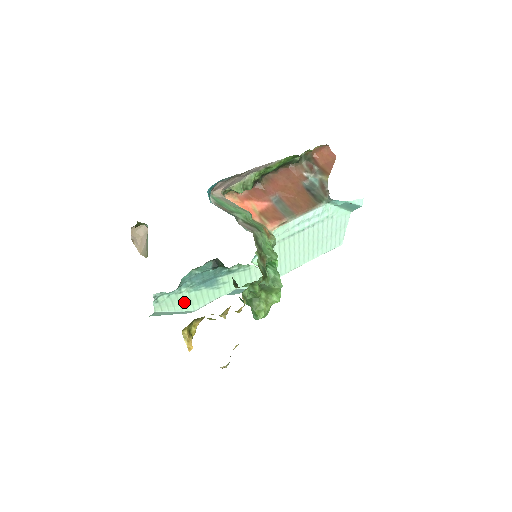
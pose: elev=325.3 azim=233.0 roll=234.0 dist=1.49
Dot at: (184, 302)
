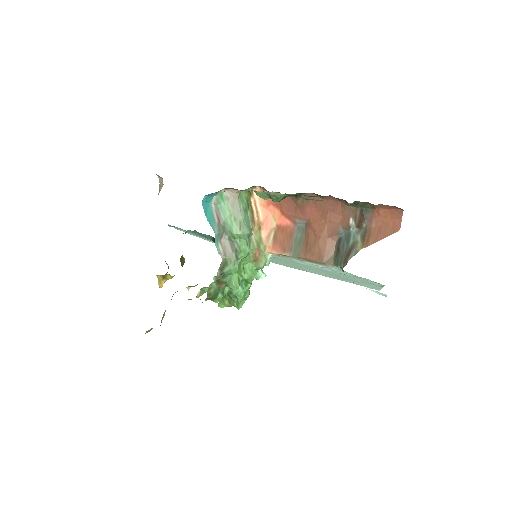
Dot at: occluded
